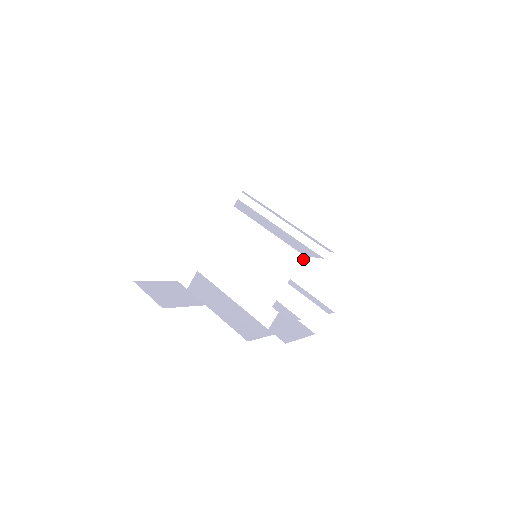
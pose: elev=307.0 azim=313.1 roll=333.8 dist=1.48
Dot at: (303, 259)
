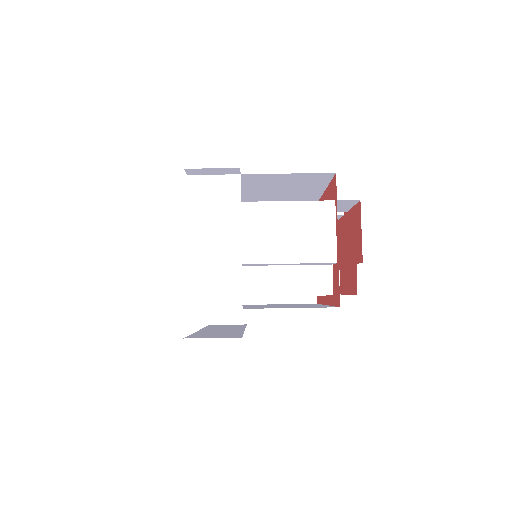
Dot at: occluded
